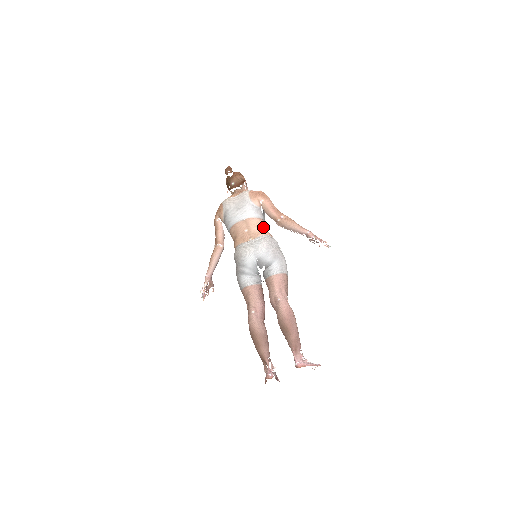
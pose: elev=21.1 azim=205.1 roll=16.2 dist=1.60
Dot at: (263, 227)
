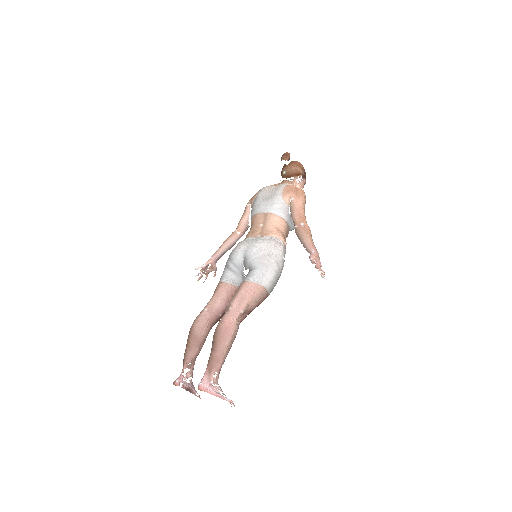
Dot at: (280, 228)
